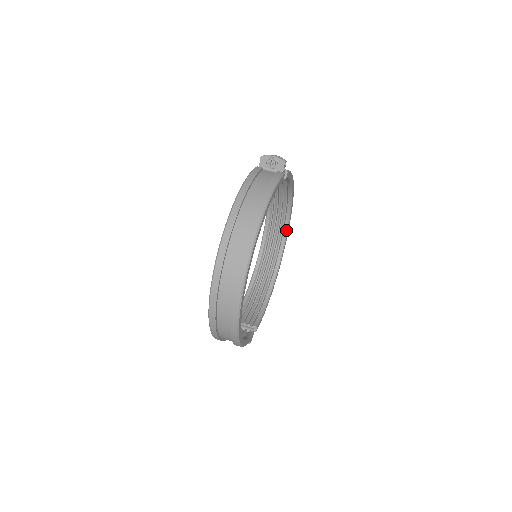
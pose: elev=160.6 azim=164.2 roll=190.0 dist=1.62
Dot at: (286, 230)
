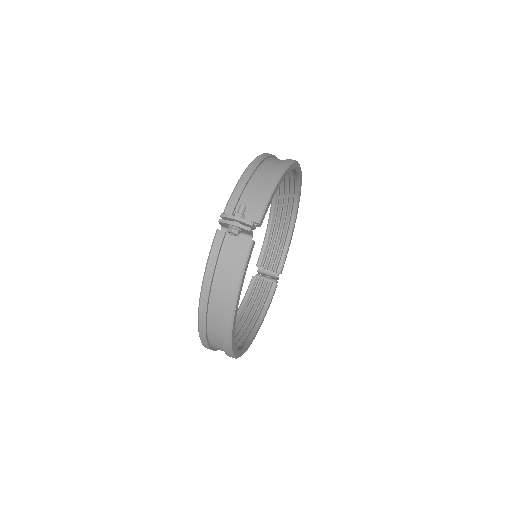
Dot at: (297, 175)
